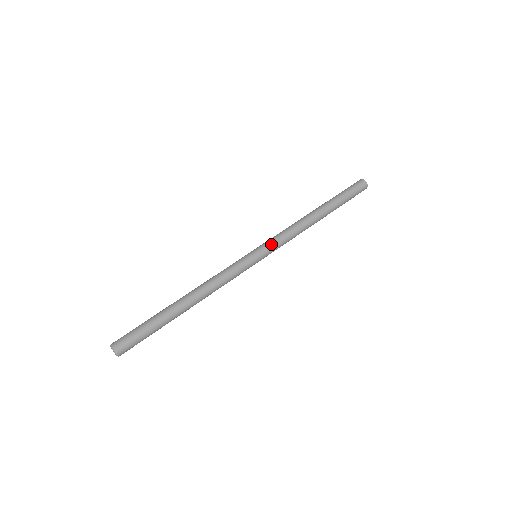
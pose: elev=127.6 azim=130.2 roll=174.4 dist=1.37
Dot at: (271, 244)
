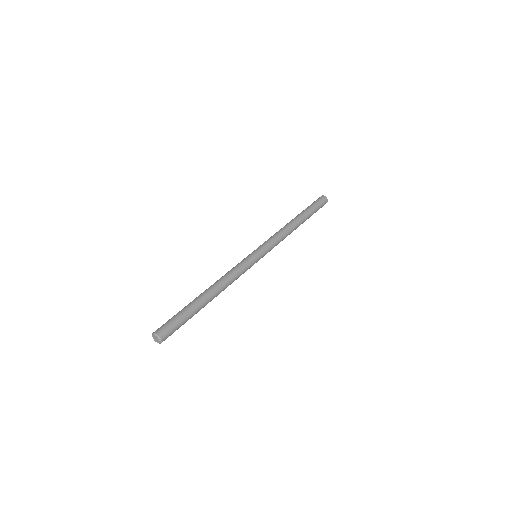
Dot at: (267, 245)
